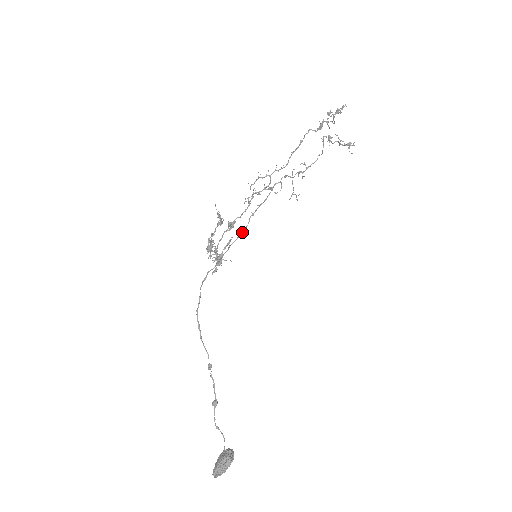
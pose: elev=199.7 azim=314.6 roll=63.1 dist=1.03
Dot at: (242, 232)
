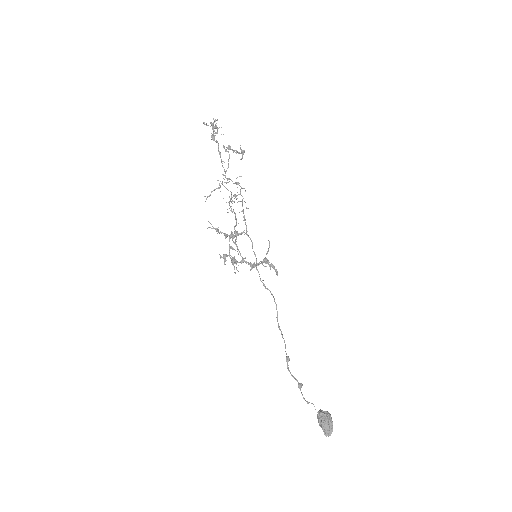
Dot at: occluded
